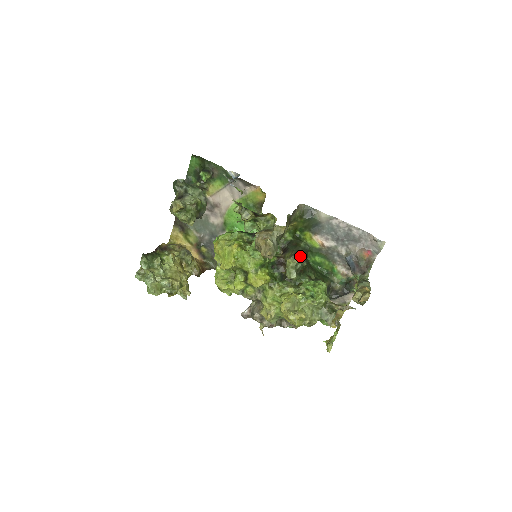
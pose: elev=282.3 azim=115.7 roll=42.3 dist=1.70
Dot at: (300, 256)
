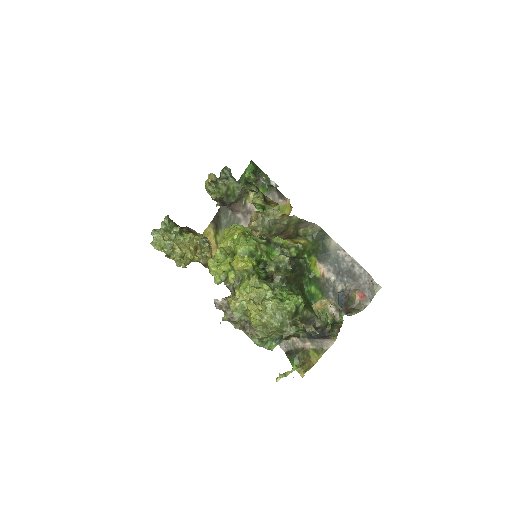
Dot at: (288, 256)
